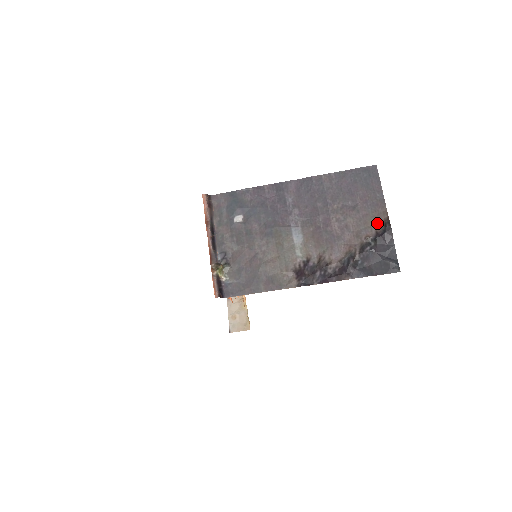
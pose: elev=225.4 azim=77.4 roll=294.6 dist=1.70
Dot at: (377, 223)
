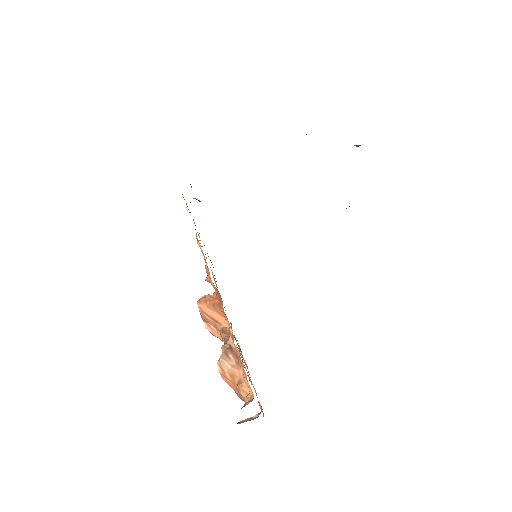
Dot at: occluded
